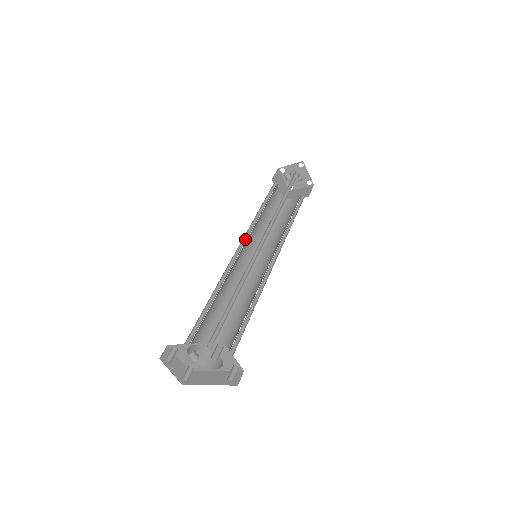
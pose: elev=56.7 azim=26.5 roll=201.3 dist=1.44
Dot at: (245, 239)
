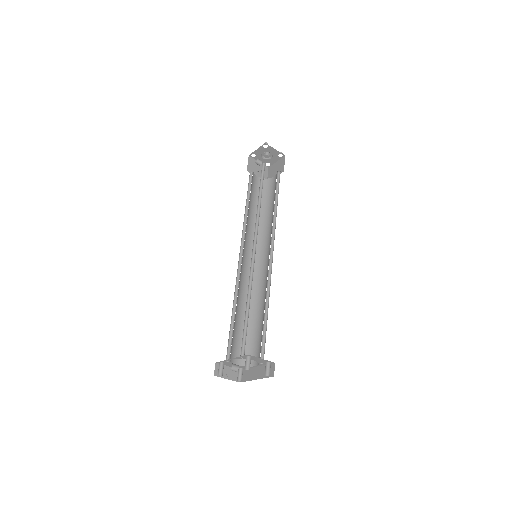
Dot at: (243, 244)
